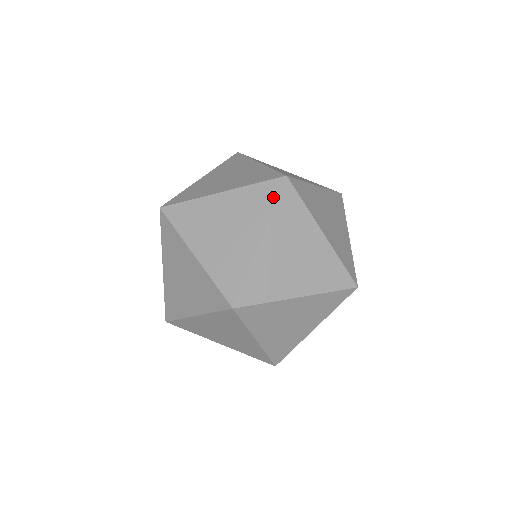
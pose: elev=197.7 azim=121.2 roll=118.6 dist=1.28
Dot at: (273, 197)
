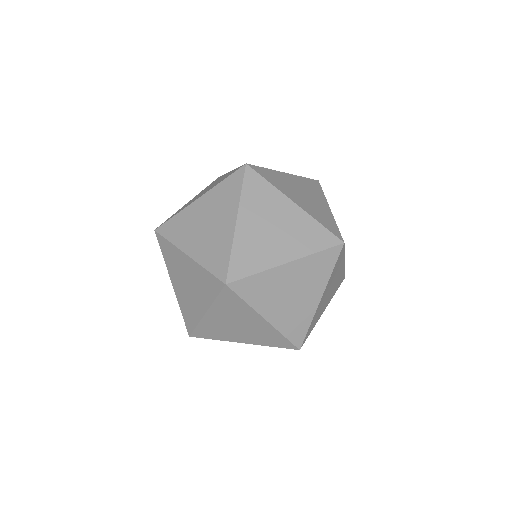
Dot at: (333, 263)
